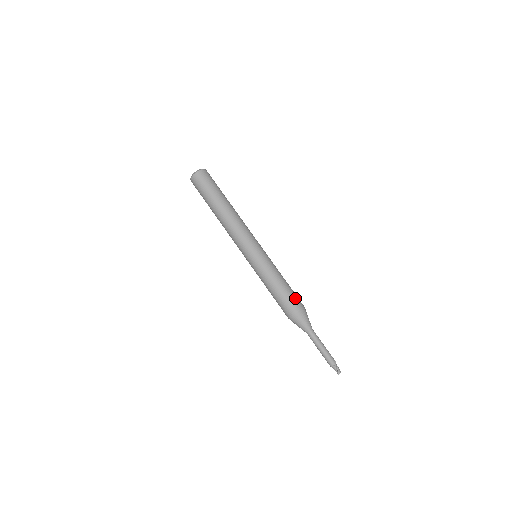
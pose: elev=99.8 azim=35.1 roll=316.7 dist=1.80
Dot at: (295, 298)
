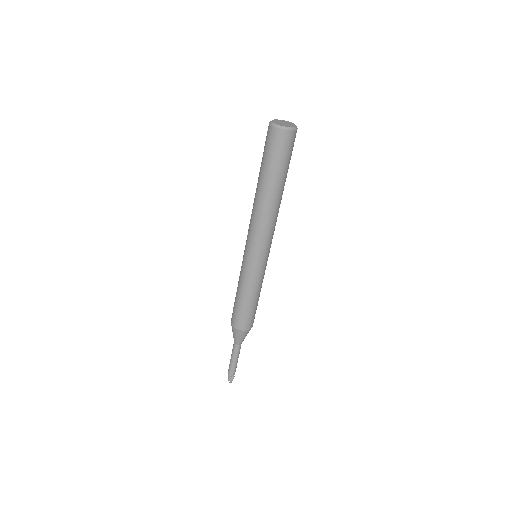
Dot at: occluded
